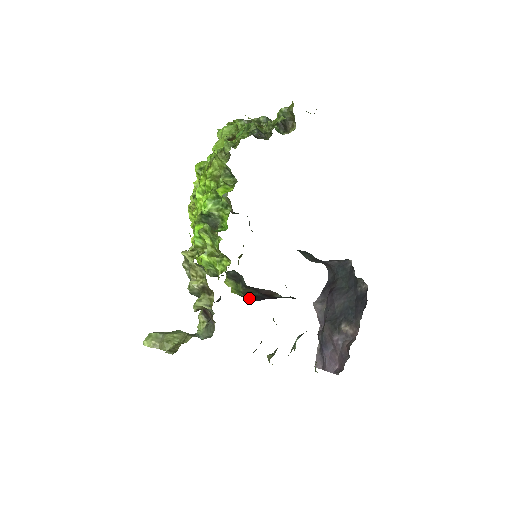
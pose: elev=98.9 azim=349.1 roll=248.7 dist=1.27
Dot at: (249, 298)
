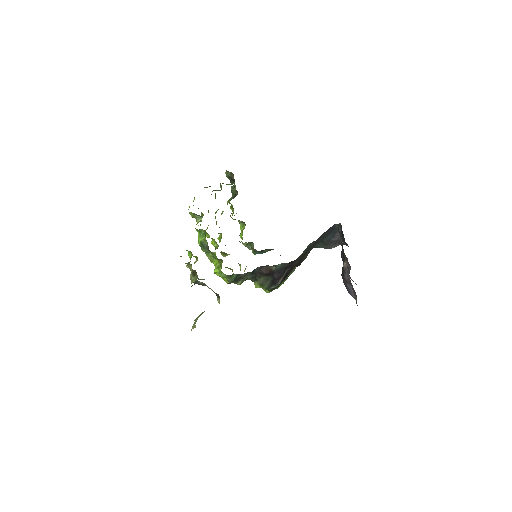
Dot at: (271, 286)
